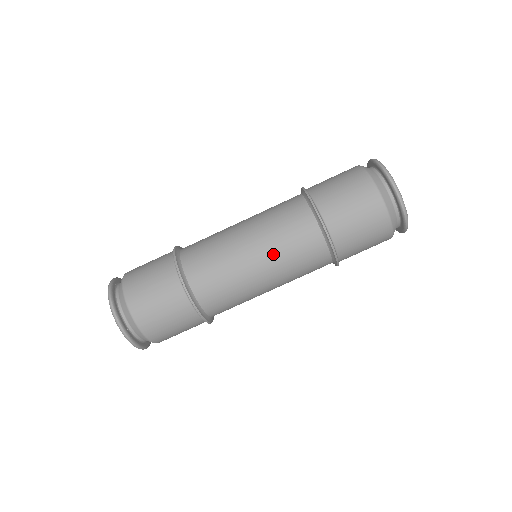
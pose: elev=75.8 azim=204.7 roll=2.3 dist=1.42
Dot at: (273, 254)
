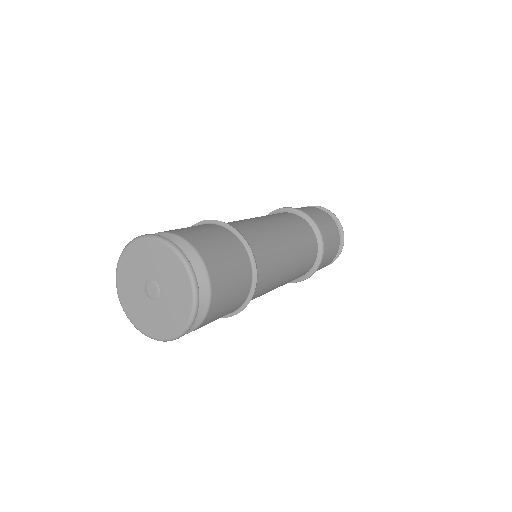
Dot at: (294, 272)
